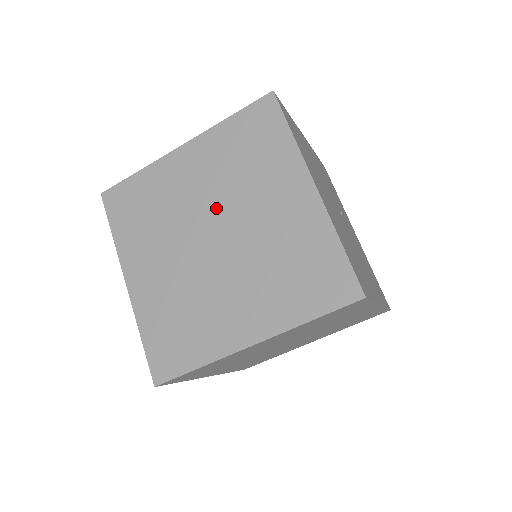
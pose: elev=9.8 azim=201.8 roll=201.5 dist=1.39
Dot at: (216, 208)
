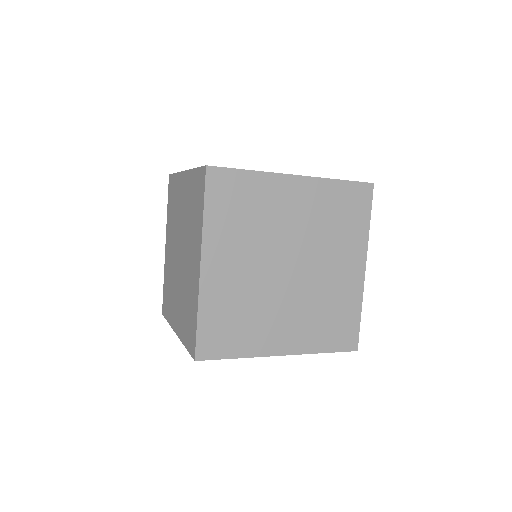
Dot at: (176, 242)
